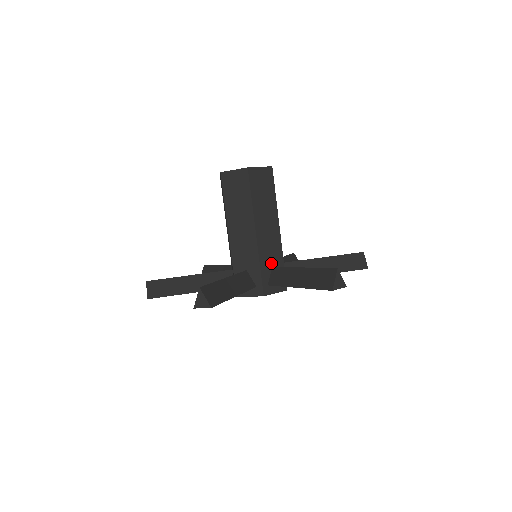
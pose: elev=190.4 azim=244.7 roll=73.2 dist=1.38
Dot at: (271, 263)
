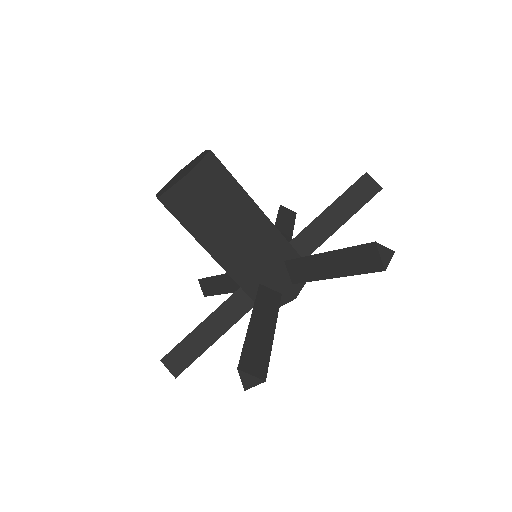
Dot at: (255, 281)
